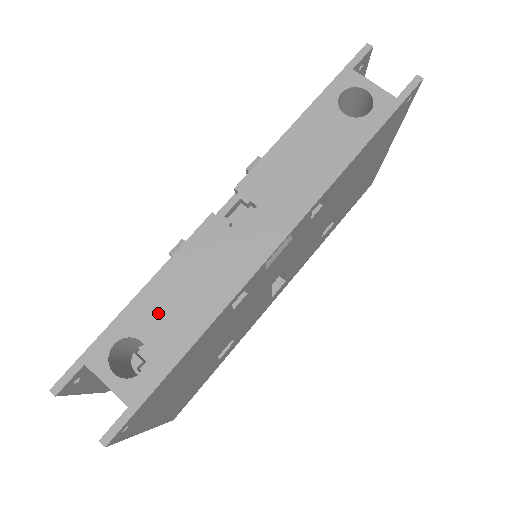
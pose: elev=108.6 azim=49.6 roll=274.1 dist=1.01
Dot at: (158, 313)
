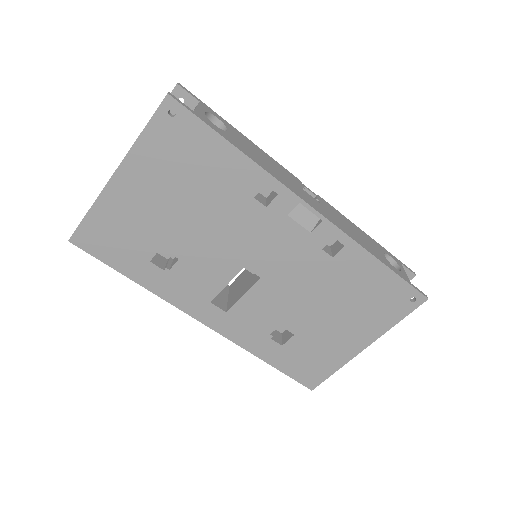
Dot at: (244, 142)
